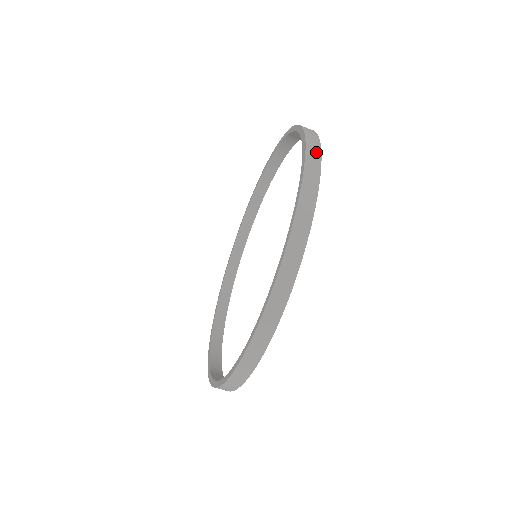
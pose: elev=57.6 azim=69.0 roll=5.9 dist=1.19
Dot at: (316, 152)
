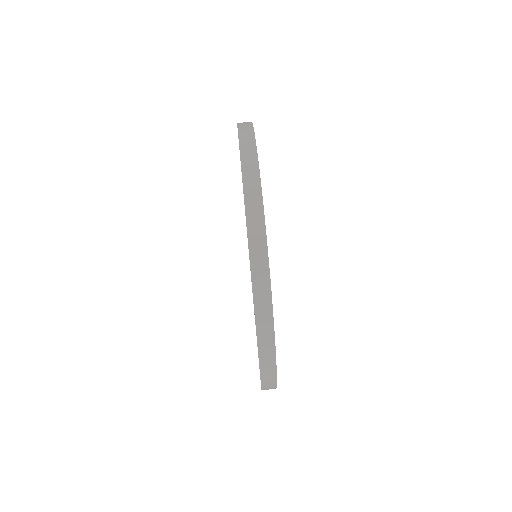
Dot at: occluded
